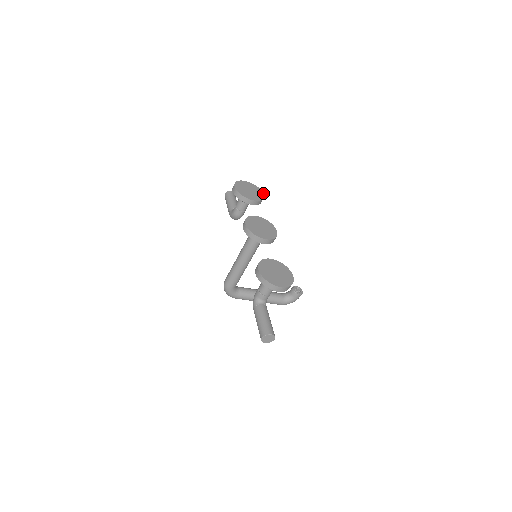
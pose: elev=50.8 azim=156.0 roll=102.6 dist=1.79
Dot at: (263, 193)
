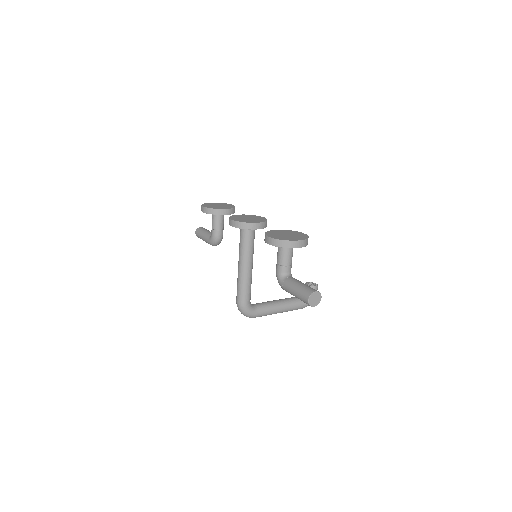
Dot at: (232, 205)
